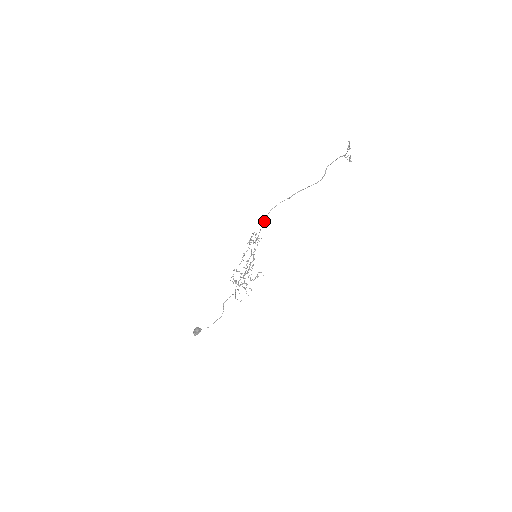
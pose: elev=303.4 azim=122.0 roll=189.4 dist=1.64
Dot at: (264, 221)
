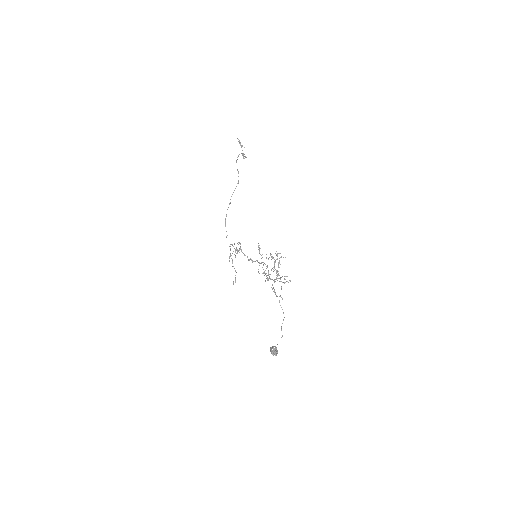
Dot at: occluded
